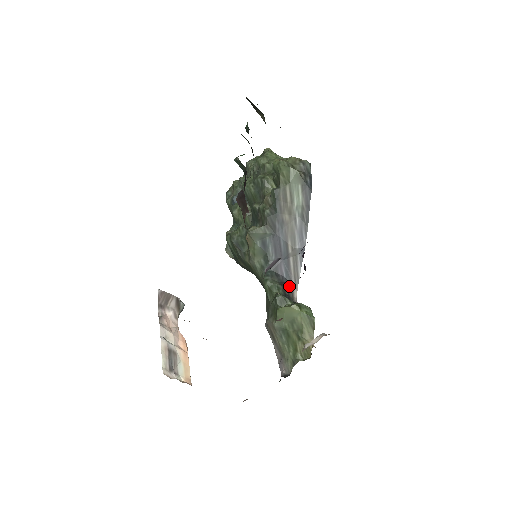
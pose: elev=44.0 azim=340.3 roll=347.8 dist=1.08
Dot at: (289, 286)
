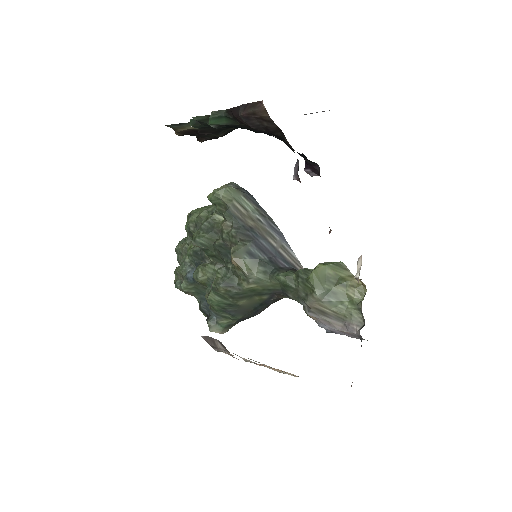
Dot at: occluded
